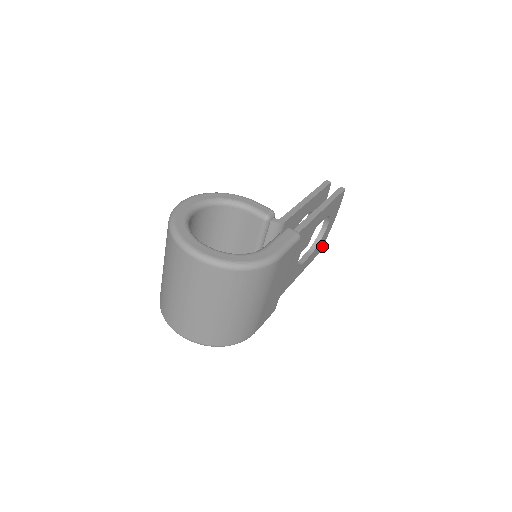
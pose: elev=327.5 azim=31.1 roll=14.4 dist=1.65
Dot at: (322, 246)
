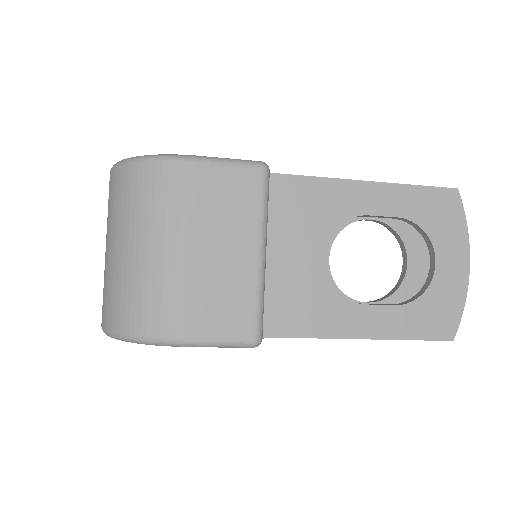
Dot at: (456, 325)
